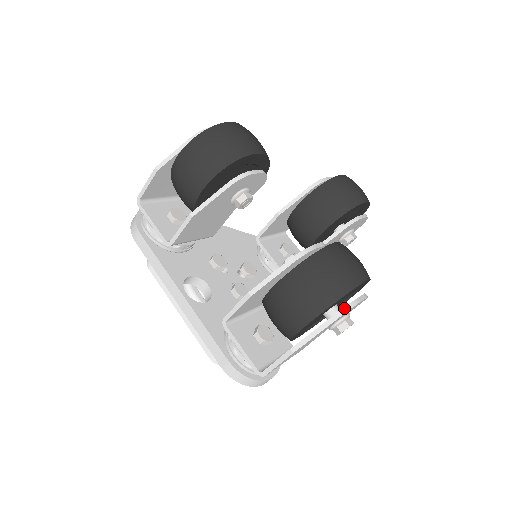
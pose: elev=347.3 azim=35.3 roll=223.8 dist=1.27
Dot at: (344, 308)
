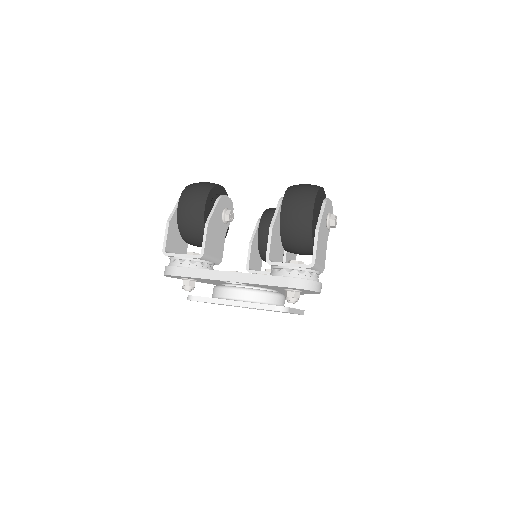
Dot at: (324, 200)
